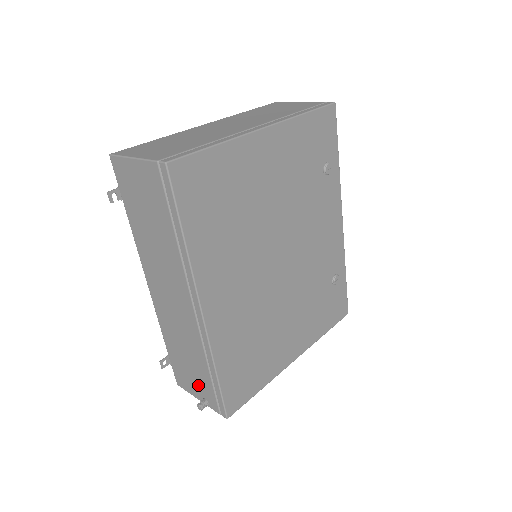
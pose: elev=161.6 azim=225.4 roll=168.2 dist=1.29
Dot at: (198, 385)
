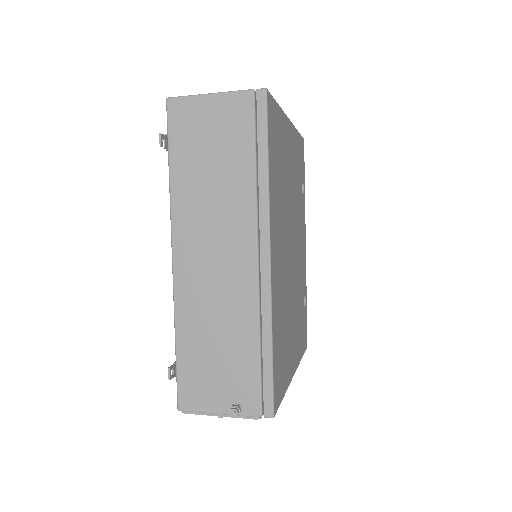
Dot at: (228, 385)
